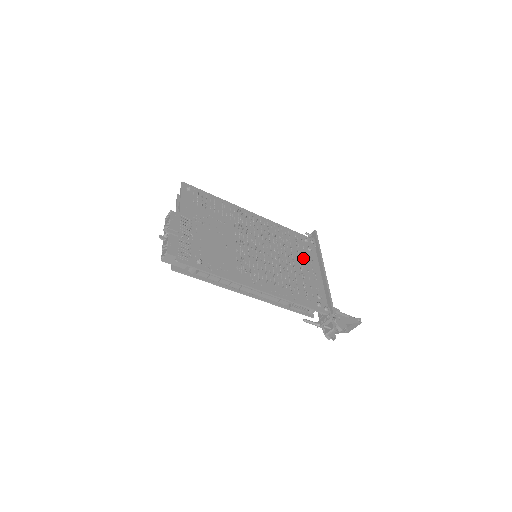
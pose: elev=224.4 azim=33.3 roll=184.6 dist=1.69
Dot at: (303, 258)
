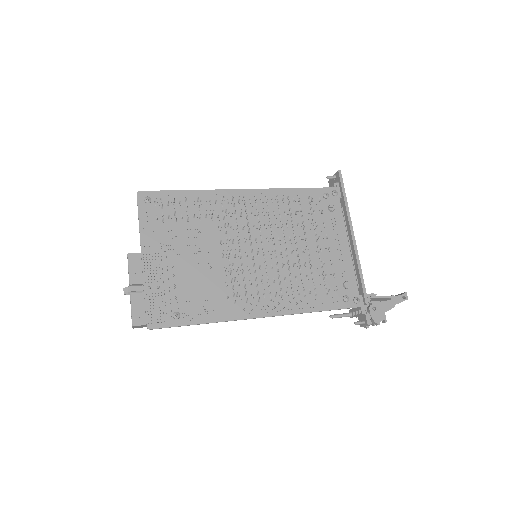
Dot at: (322, 230)
